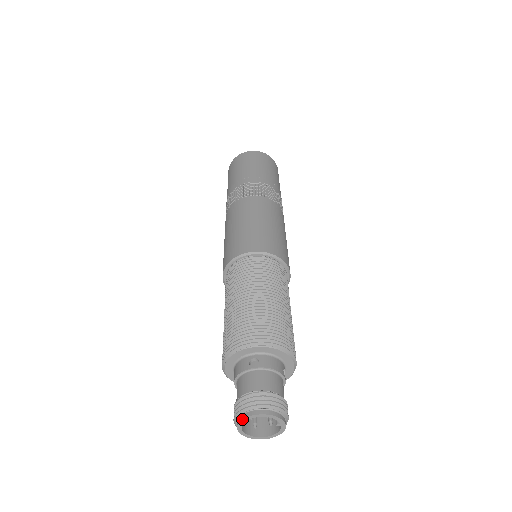
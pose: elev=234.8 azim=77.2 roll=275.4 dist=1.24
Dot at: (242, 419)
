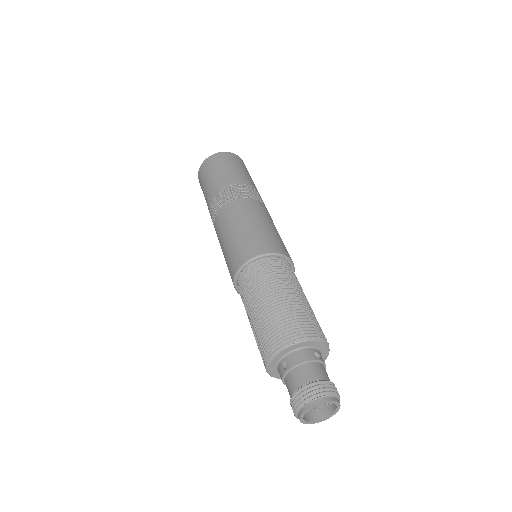
Dot at: (299, 418)
